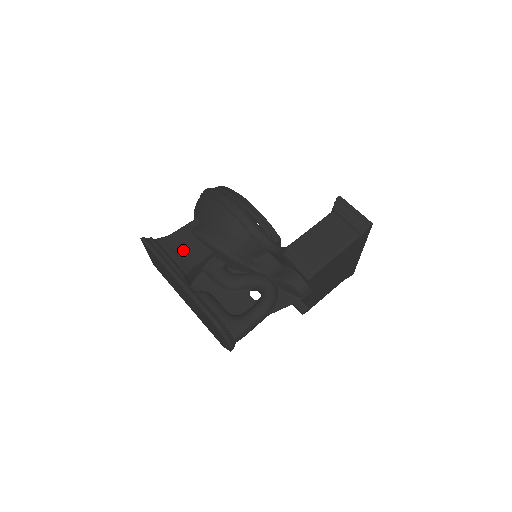
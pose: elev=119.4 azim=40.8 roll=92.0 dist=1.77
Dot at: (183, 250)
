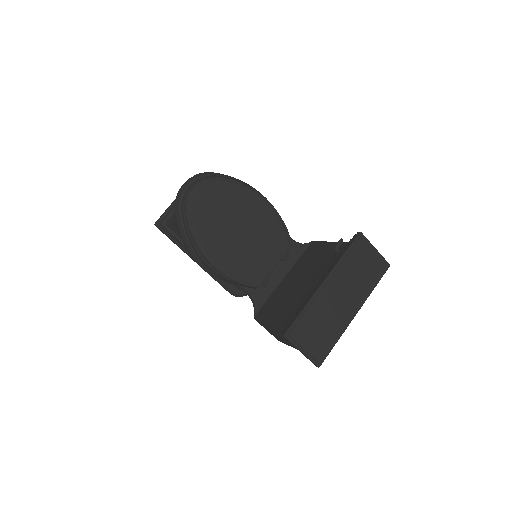
Dot at: occluded
